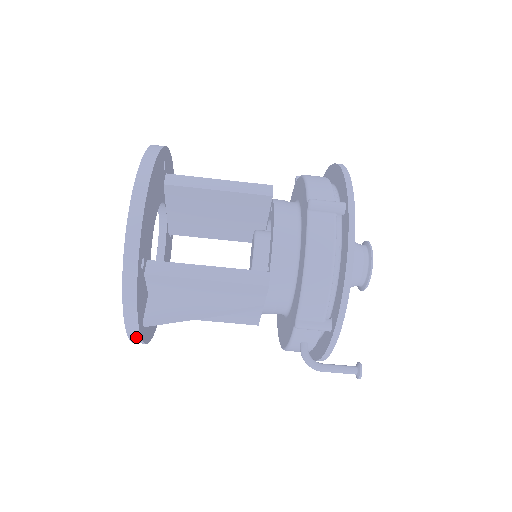
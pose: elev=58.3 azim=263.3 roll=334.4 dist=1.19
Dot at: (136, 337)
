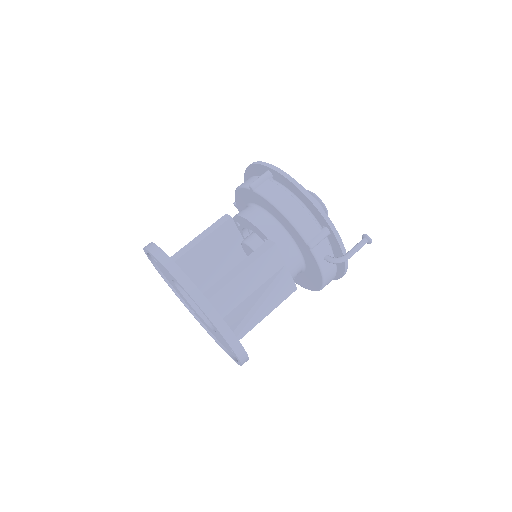
Dot at: (237, 345)
